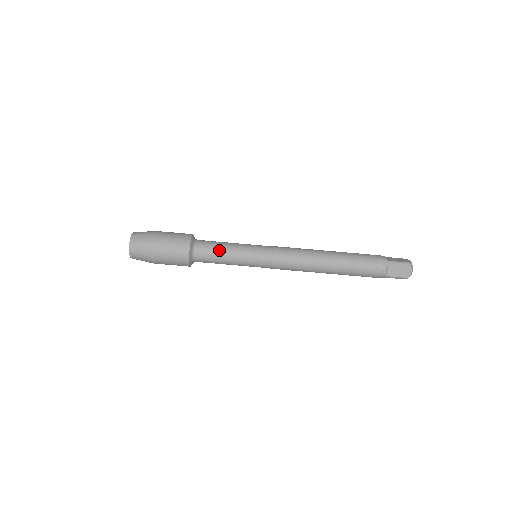
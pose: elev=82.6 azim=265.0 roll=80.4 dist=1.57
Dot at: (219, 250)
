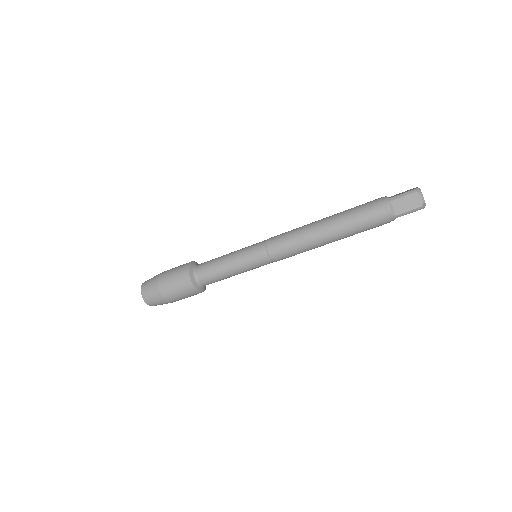
Dot at: occluded
